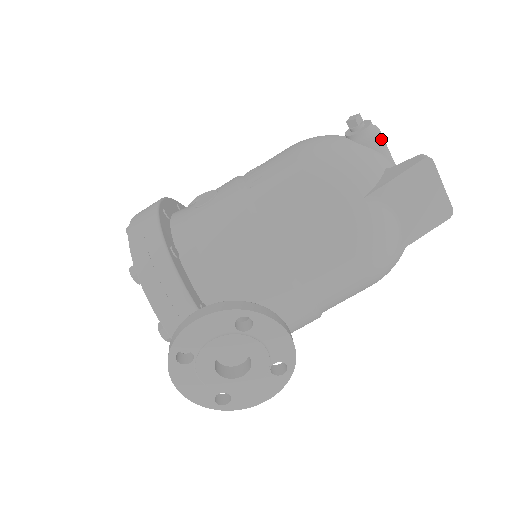
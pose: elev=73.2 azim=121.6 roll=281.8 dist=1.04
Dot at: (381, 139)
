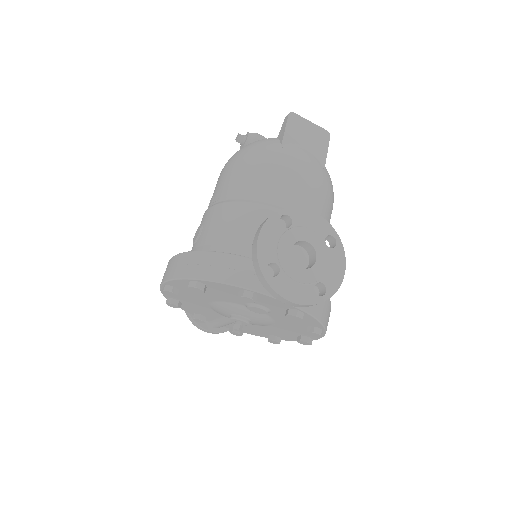
Dot at: (261, 135)
